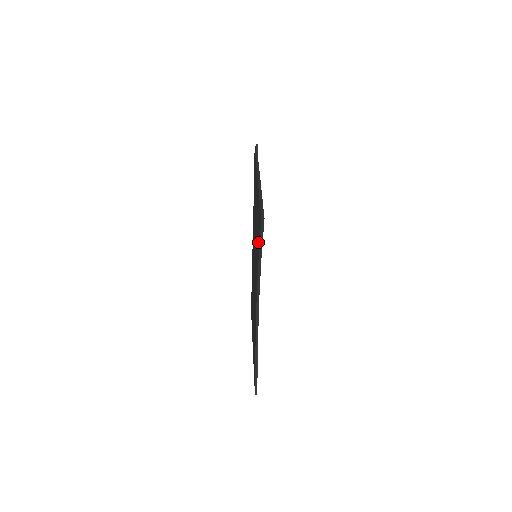
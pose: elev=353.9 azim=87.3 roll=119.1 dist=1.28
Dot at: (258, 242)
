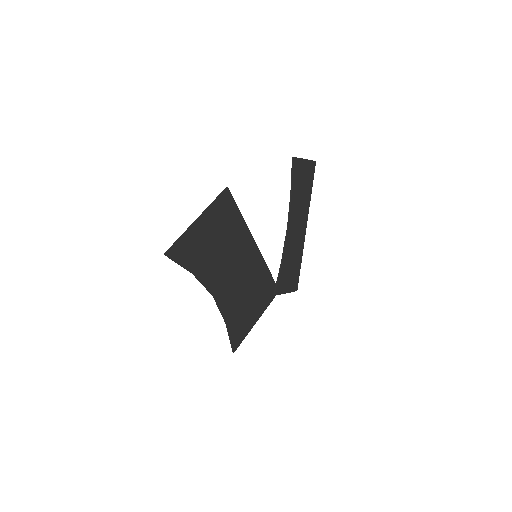
Dot at: (190, 262)
